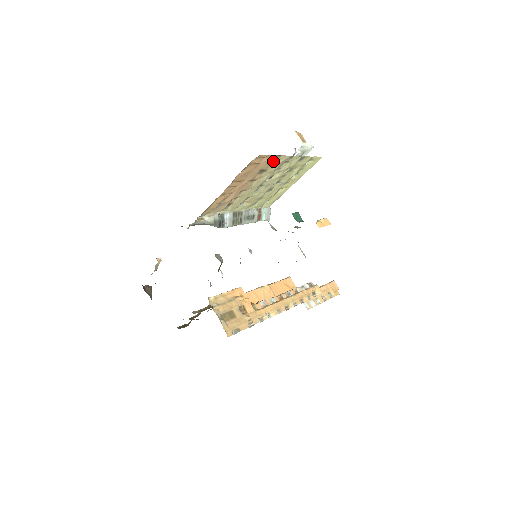
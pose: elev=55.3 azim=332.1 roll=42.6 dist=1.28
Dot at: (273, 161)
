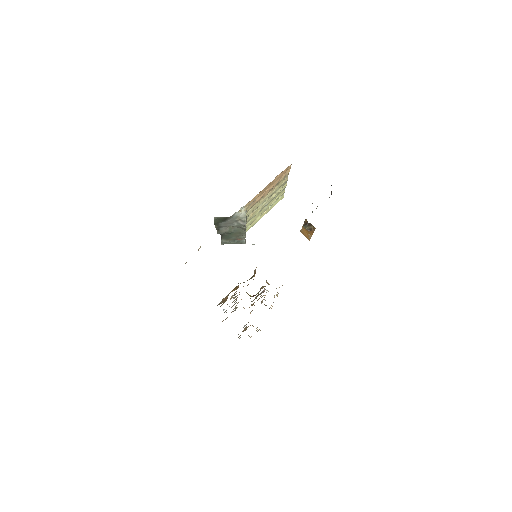
Dot at: (284, 178)
